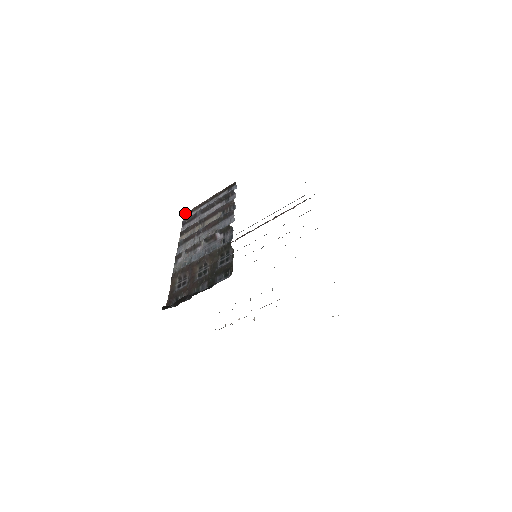
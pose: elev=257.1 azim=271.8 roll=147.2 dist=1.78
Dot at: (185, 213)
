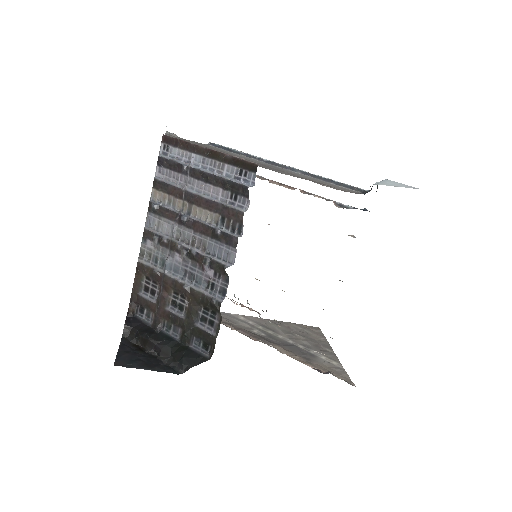
Dot at: (164, 135)
